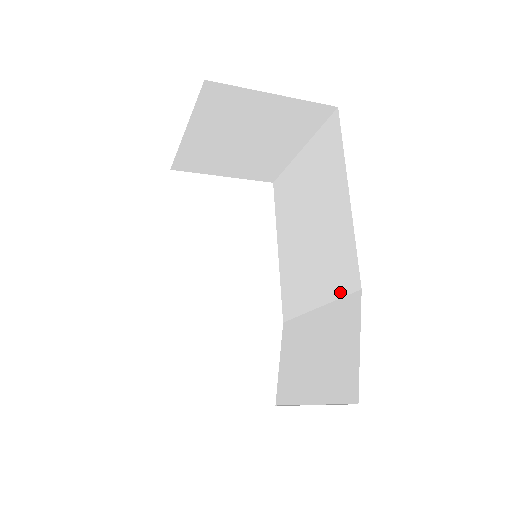
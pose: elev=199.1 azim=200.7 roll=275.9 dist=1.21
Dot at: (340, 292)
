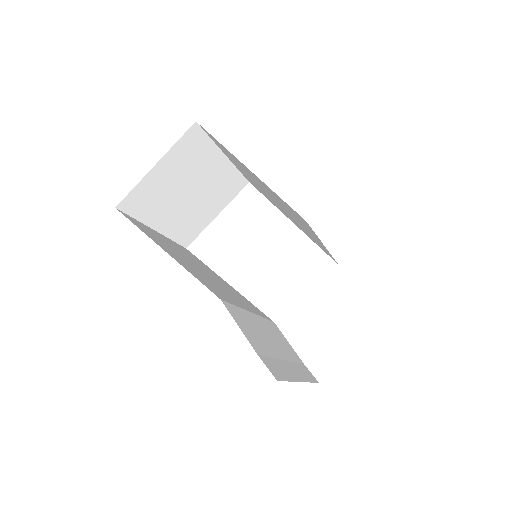
Dot at: occluded
